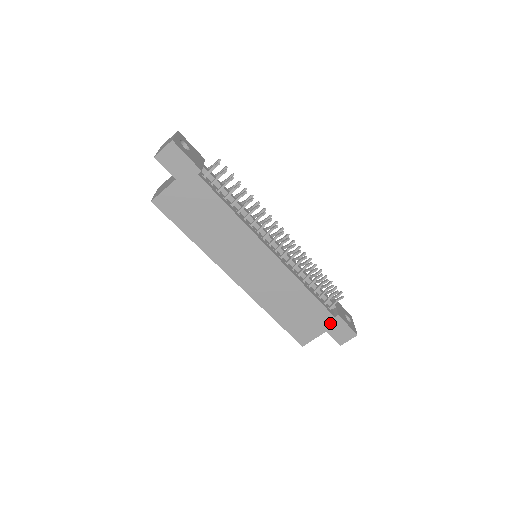
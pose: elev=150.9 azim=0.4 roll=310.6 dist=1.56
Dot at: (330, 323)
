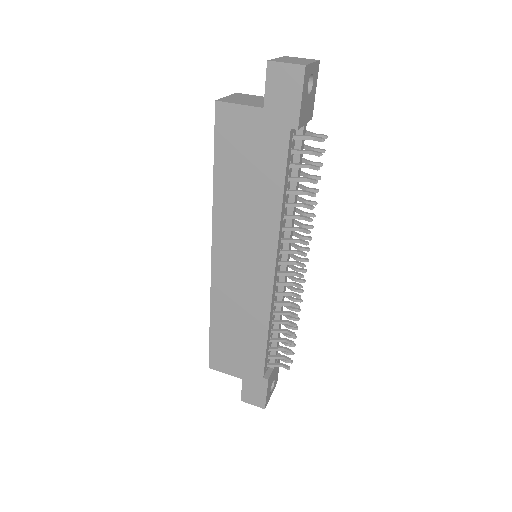
Dot at: (254, 377)
